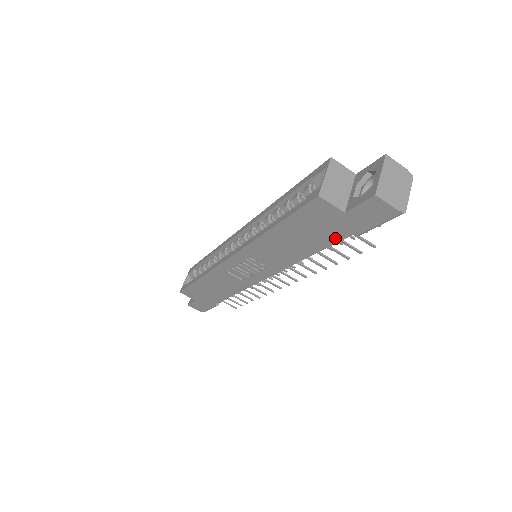
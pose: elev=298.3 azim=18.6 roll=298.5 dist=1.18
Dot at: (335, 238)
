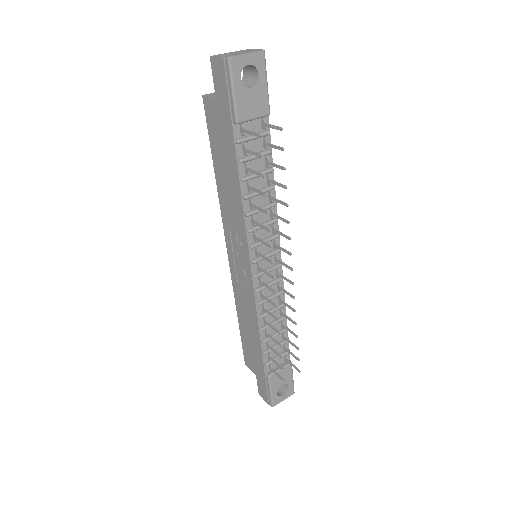
Dot at: (231, 140)
